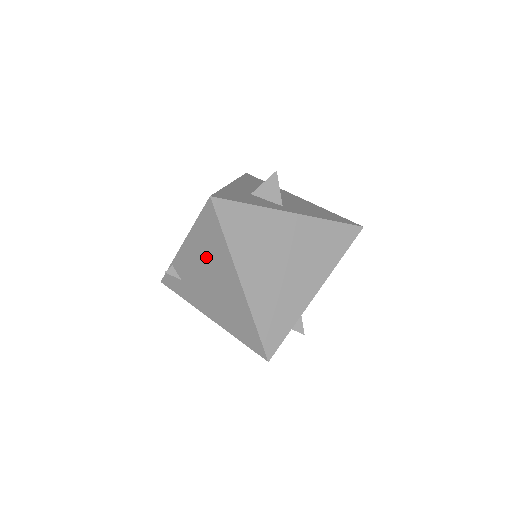
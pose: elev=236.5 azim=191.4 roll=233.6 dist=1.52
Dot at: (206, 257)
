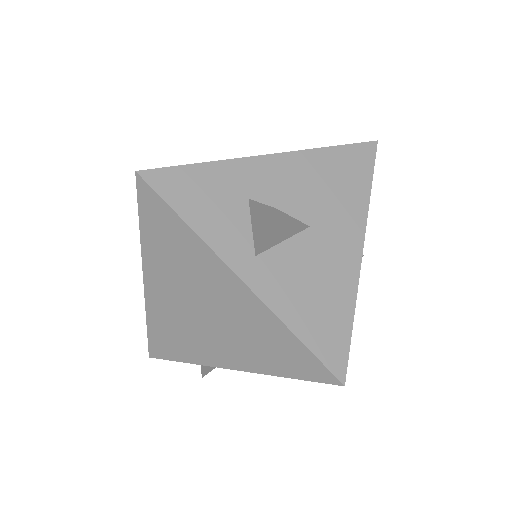
Dot at: occluded
